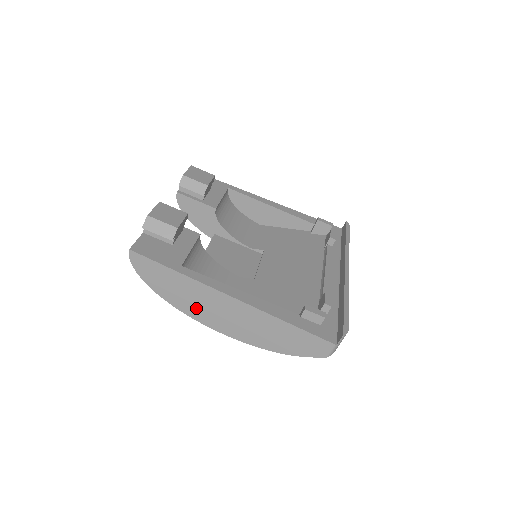
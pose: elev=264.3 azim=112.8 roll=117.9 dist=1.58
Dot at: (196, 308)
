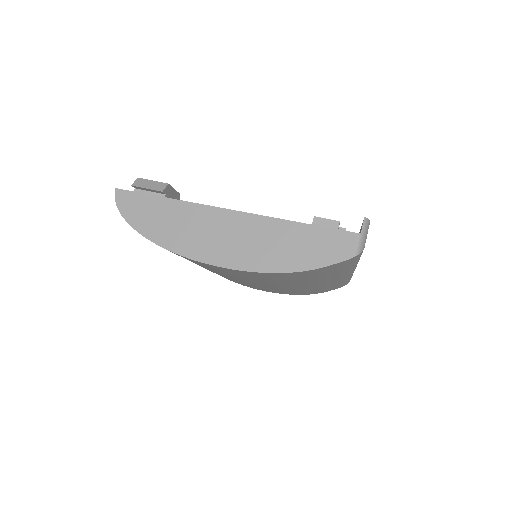
Dot at: (188, 240)
